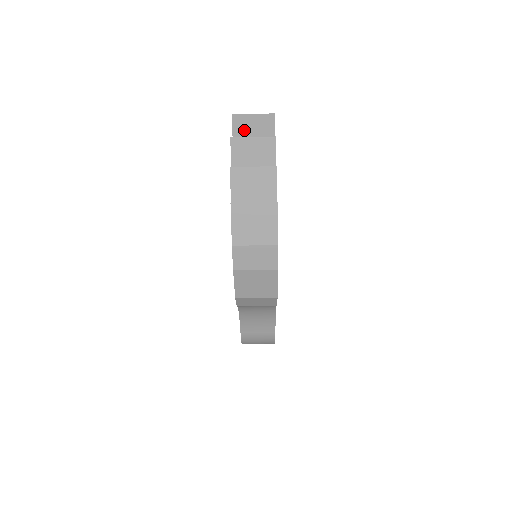
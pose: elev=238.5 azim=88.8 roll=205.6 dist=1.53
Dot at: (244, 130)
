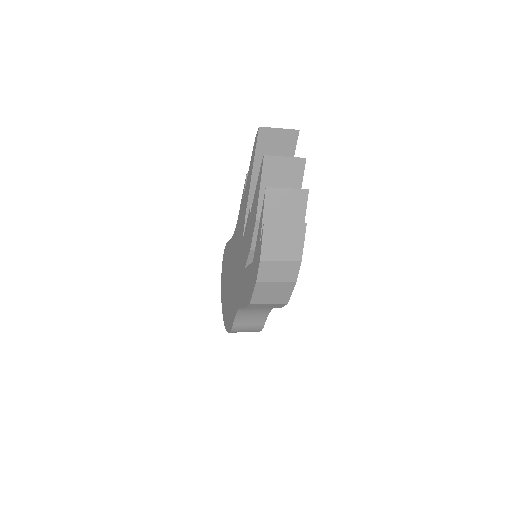
Dot at: (268, 142)
